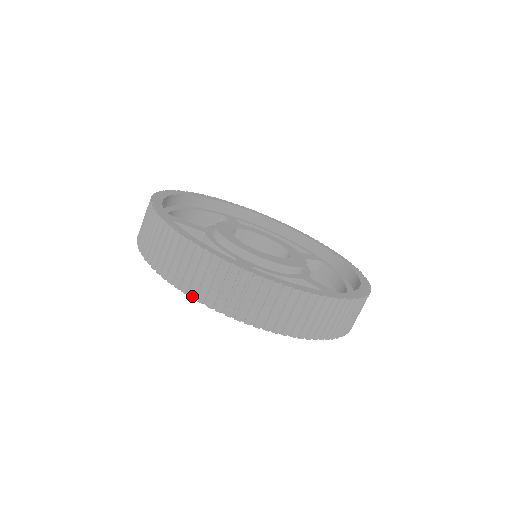
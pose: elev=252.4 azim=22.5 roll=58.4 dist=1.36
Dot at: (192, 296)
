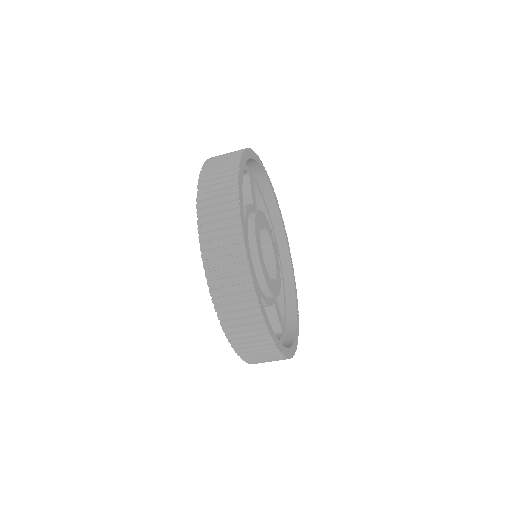
Dot at: (222, 324)
